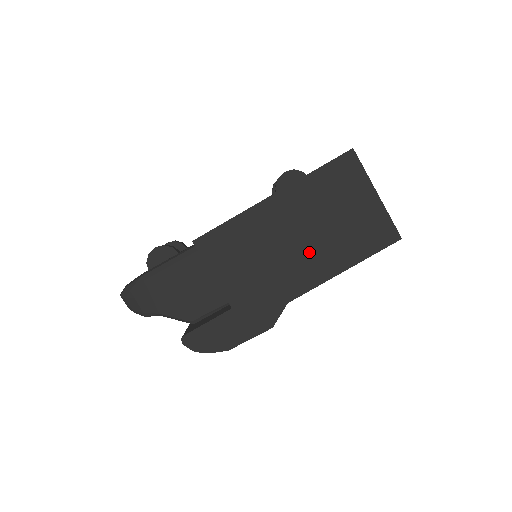
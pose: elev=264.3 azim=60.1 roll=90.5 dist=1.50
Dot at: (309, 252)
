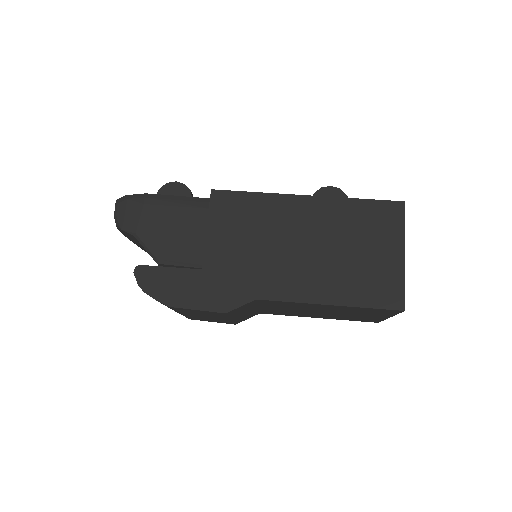
Dot at: (308, 265)
